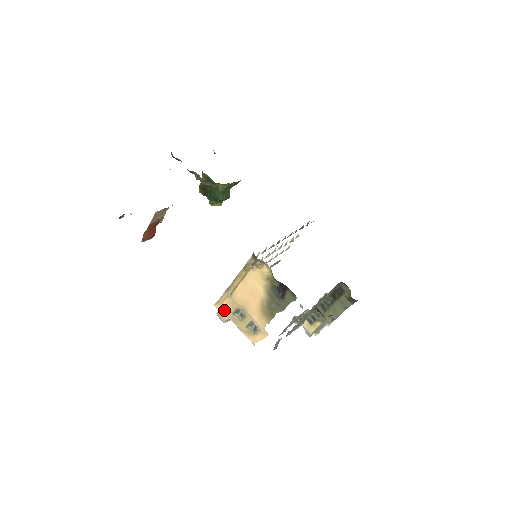
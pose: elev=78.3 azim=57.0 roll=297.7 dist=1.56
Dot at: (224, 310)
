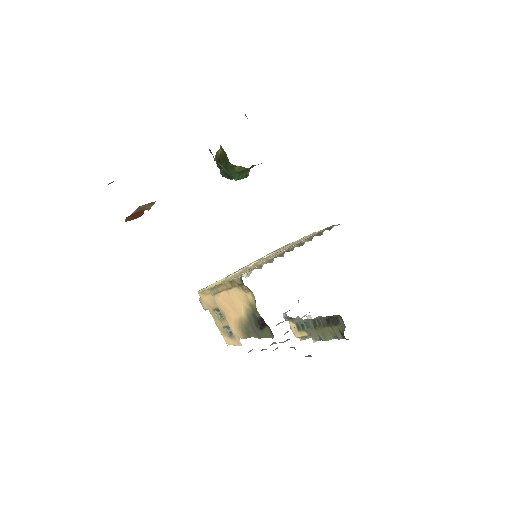
Dot at: (206, 302)
